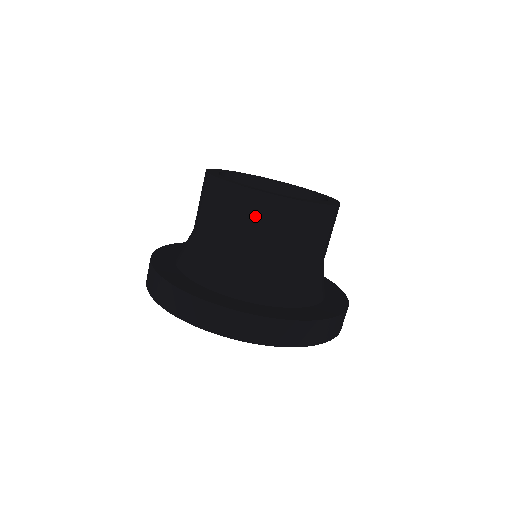
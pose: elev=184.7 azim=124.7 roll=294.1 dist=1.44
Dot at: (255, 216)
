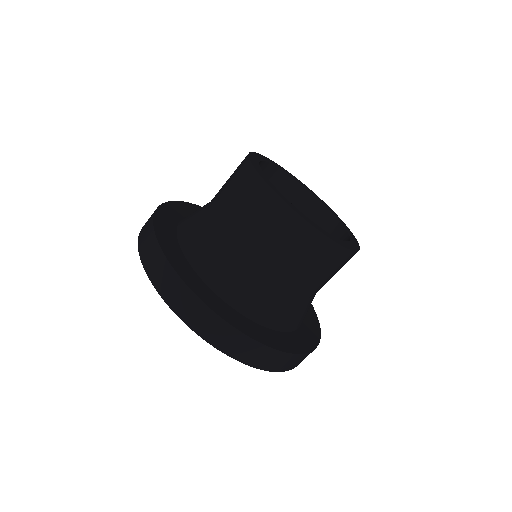
Dot at: (263, 218)
